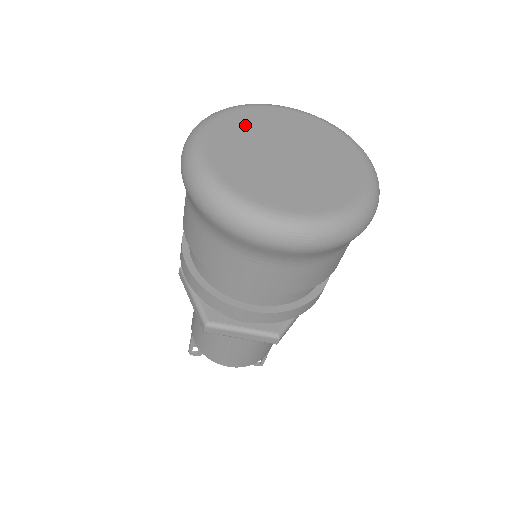
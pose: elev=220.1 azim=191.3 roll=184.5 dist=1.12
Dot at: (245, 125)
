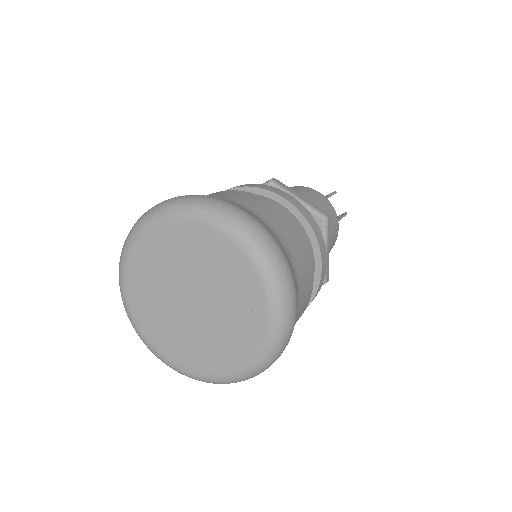
Dot at: (144, 288)
